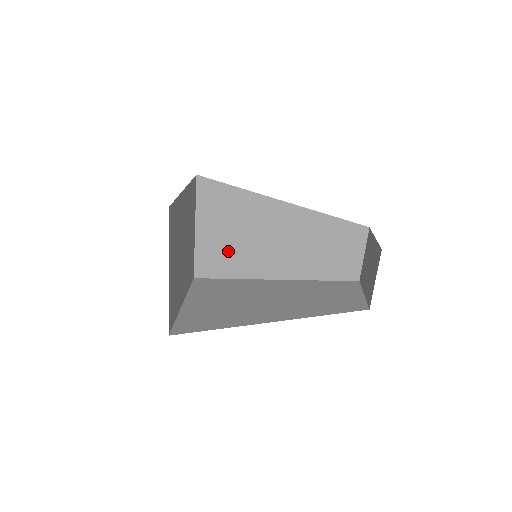
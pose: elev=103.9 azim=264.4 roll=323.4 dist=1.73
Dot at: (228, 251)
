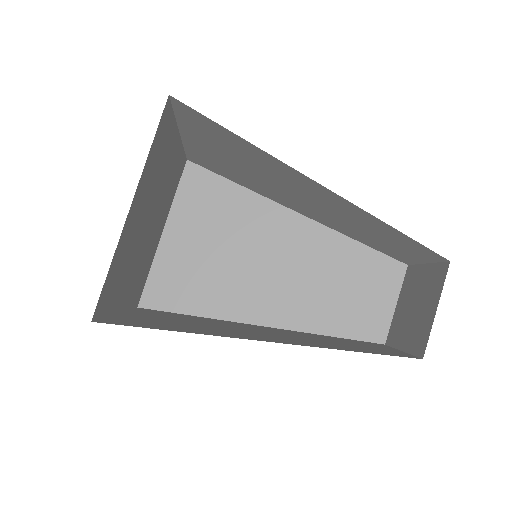
Dot at: (233, 169)
